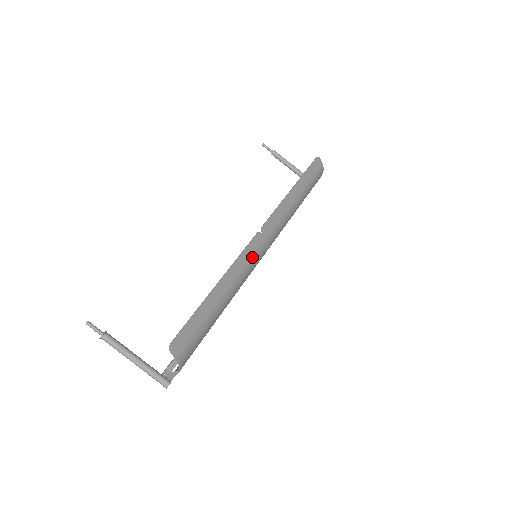
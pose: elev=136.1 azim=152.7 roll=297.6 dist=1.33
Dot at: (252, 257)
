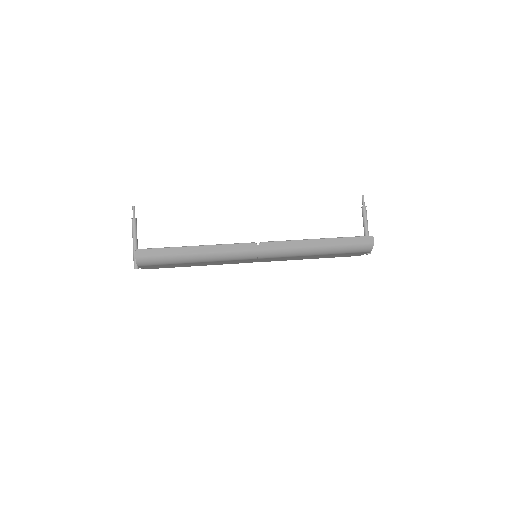
Dot at: (236, 252)
